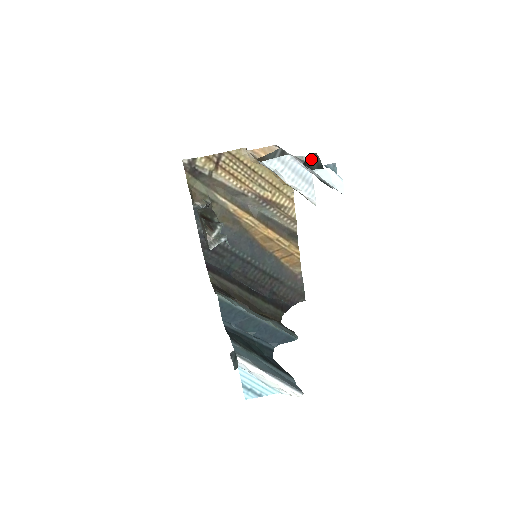
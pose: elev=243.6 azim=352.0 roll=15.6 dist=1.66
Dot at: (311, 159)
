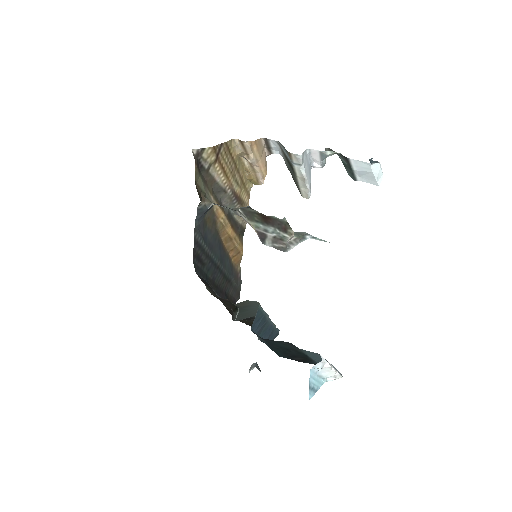
Dot at: (340, 154)
